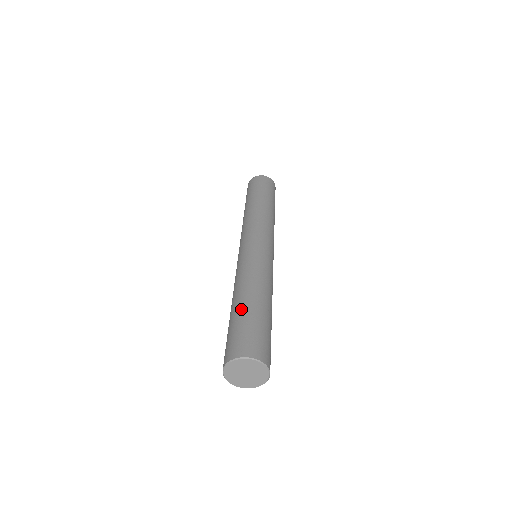
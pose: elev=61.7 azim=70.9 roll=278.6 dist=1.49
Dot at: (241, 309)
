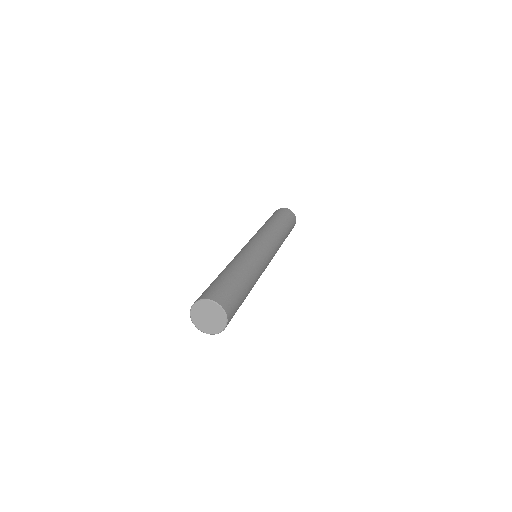
Dot at: (224, 275)
